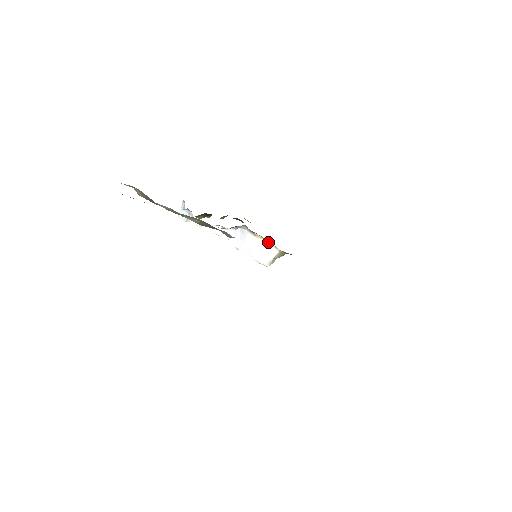
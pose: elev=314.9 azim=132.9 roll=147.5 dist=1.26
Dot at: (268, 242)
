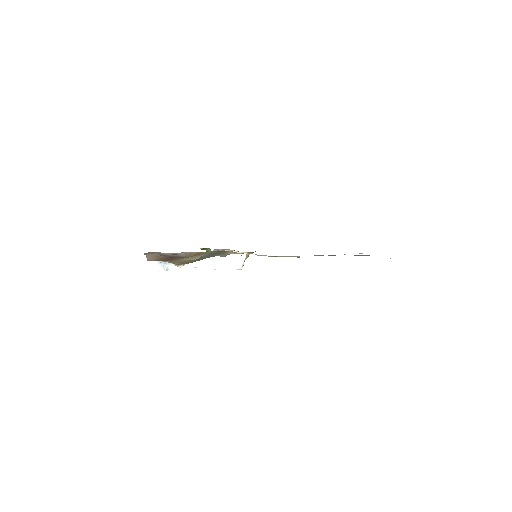
Dot at: occluded
